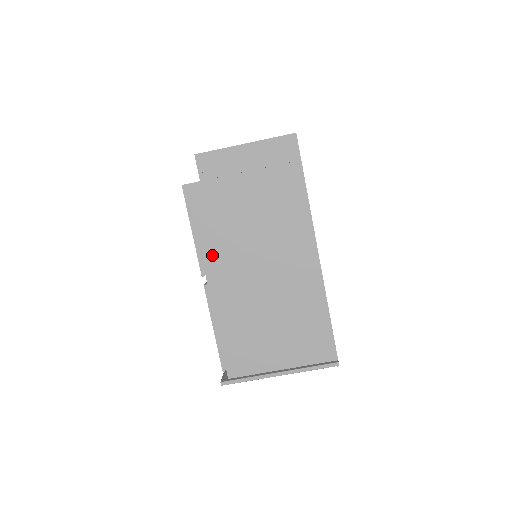
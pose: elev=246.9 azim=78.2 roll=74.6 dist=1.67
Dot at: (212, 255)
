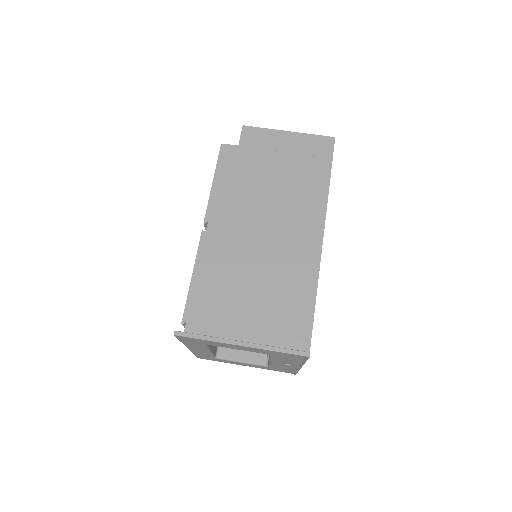
Dot at: (222, 207)
